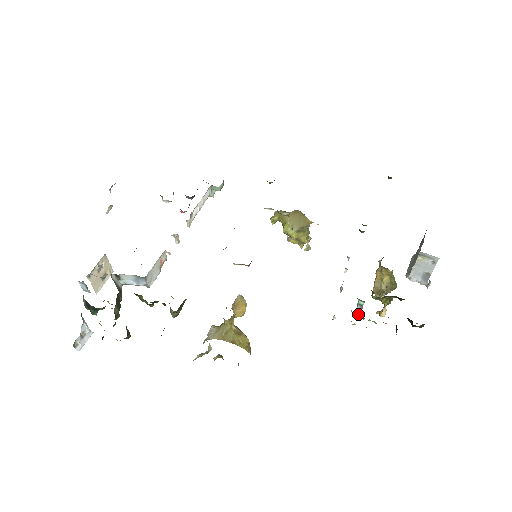
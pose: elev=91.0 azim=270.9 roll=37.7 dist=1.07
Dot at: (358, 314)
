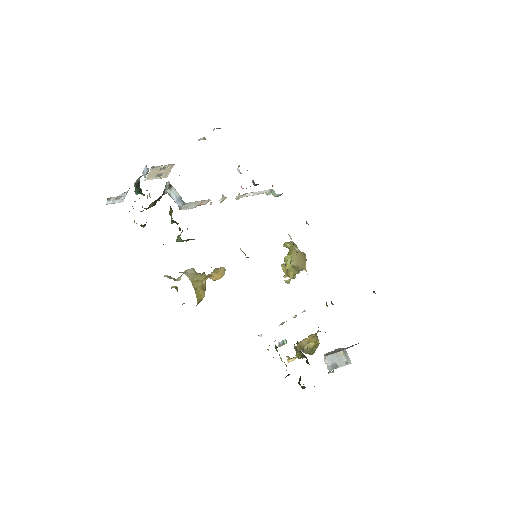
Dot at: (277, 346)
